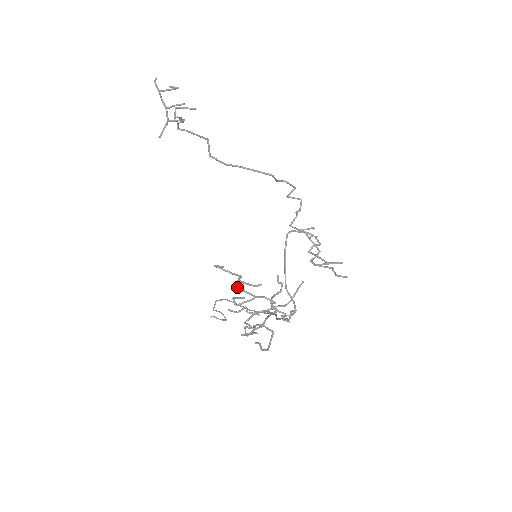
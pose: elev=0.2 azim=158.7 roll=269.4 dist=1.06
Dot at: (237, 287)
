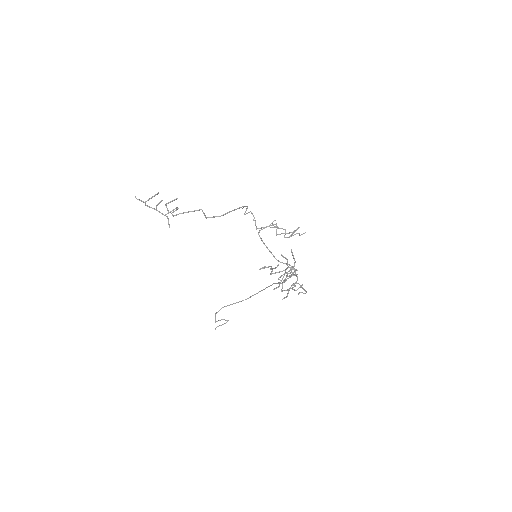
Dot at: occluded
